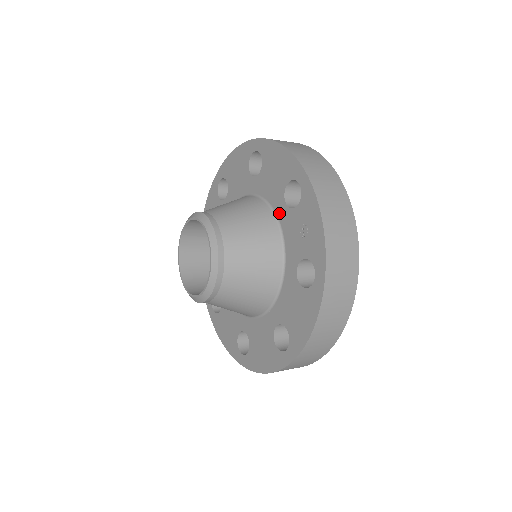
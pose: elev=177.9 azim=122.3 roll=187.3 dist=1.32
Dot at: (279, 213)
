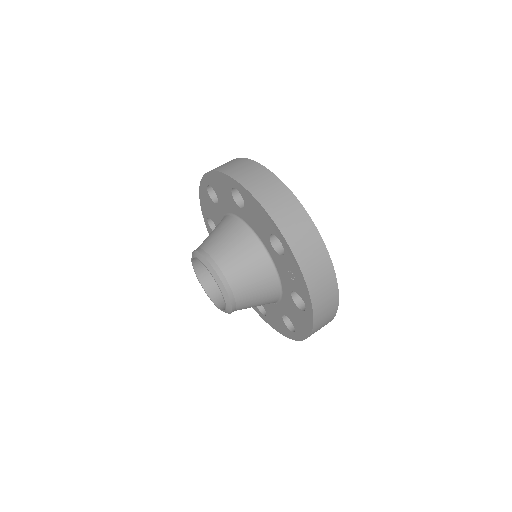
Dot at: (268, 249)
